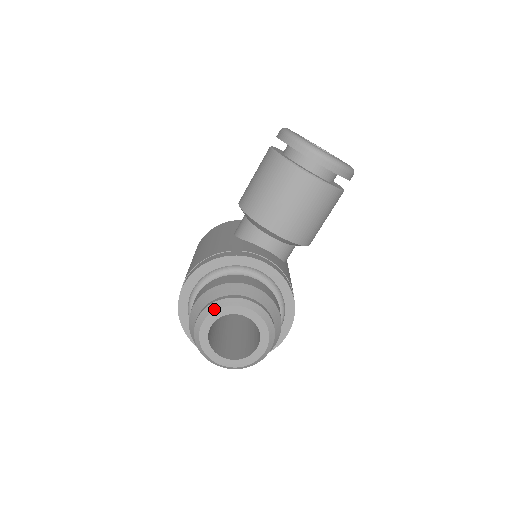
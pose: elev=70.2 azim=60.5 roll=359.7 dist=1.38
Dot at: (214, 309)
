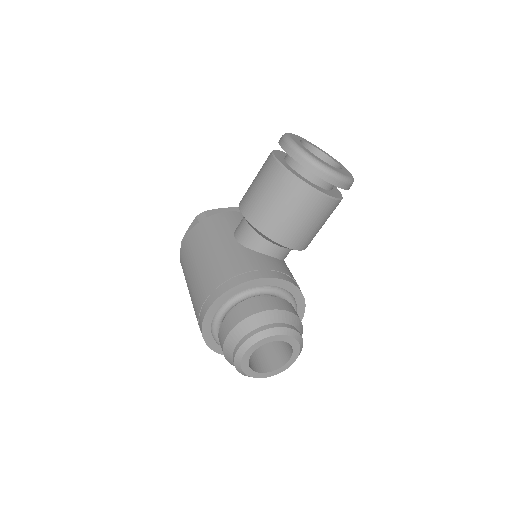
Dot at: (256, 341)
